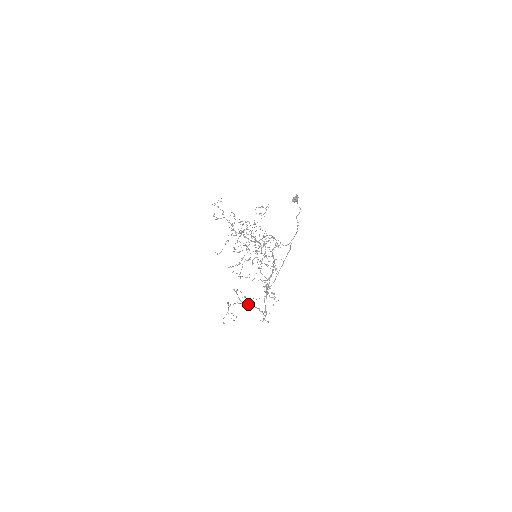
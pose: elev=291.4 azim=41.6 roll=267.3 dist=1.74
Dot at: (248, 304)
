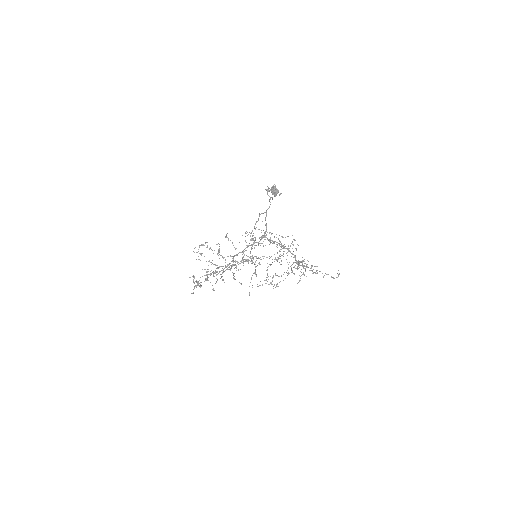
Dot at: occluded
